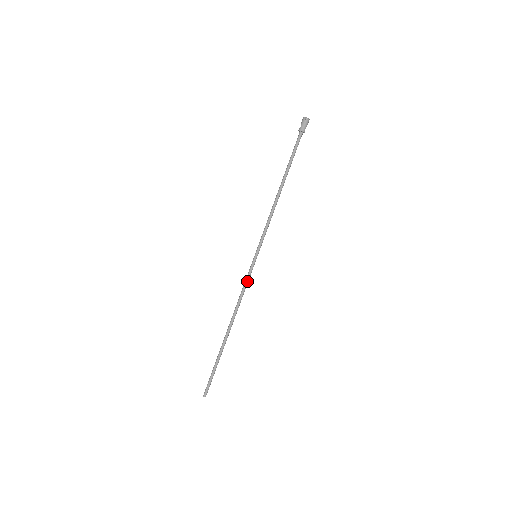
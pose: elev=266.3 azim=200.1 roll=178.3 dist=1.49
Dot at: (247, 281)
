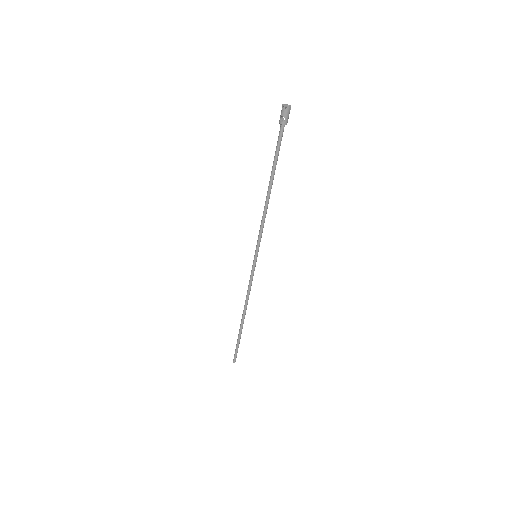
Dot at: occluded
